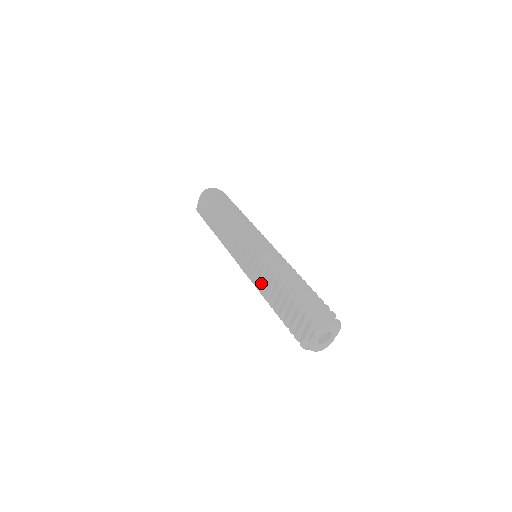
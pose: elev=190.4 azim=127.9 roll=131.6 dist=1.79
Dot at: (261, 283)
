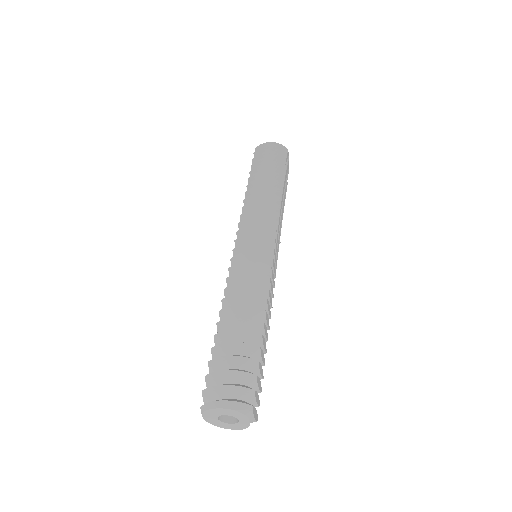
Dot at: occluded
